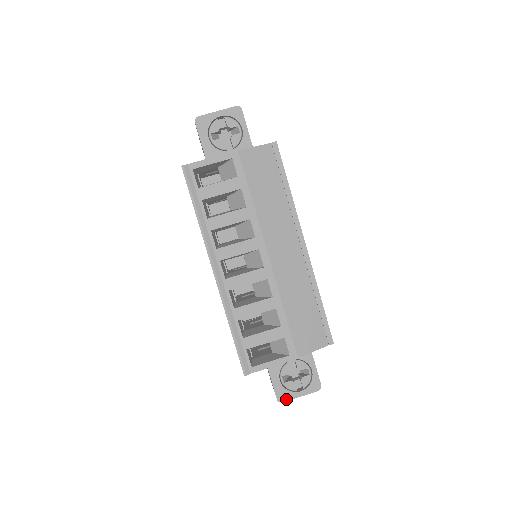
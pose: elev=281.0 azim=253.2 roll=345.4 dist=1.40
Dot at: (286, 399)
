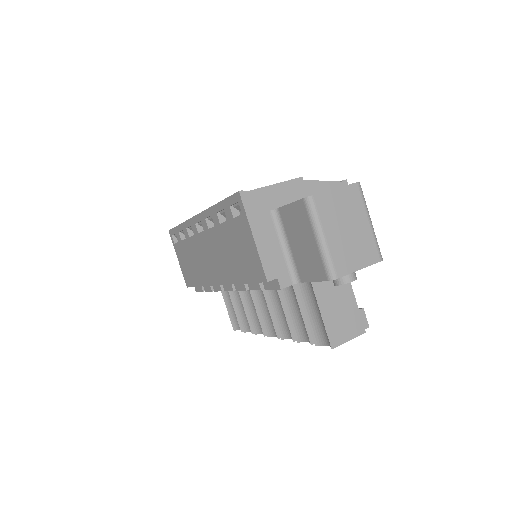
Dot at: (316, 194)
